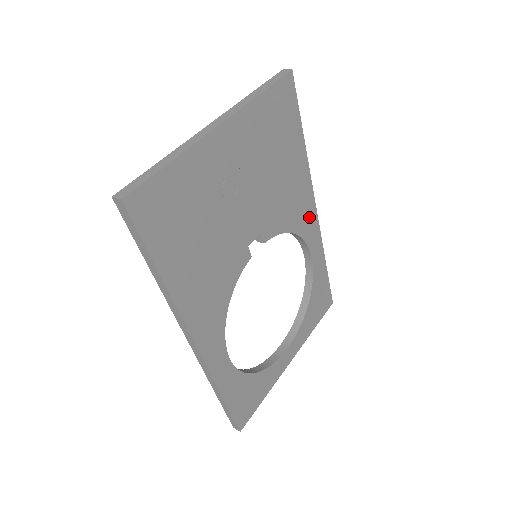
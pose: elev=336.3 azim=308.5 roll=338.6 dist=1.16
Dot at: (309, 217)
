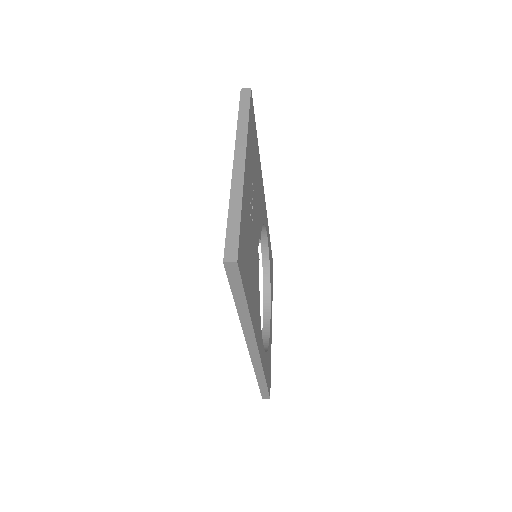
Dot at: (264, 205)
